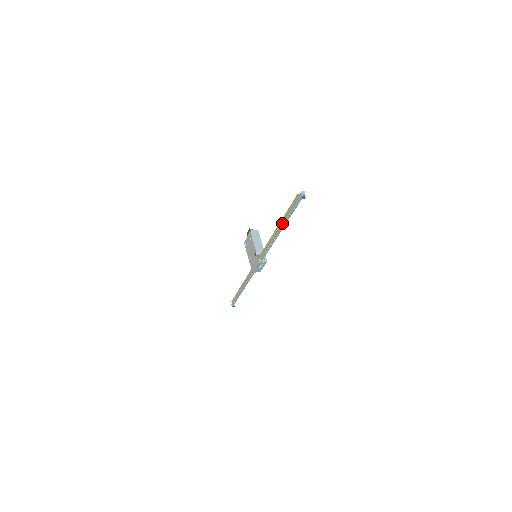
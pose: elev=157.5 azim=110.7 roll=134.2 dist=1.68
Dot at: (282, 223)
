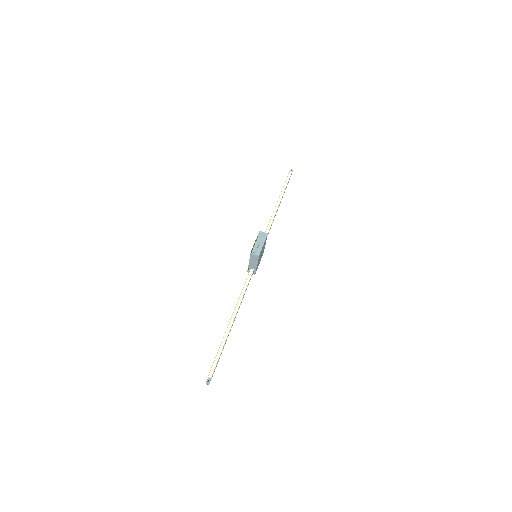
Dot at: (225, 333)
